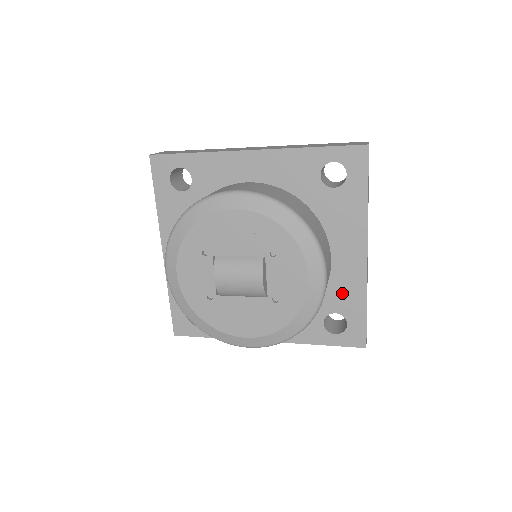
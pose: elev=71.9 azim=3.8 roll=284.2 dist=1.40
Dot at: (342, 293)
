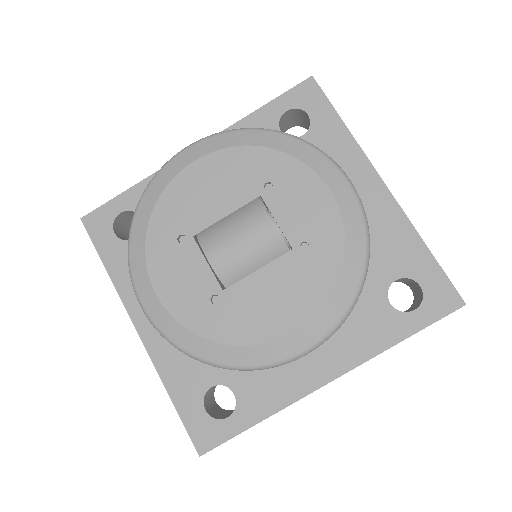
Dot at: (387, 248)
